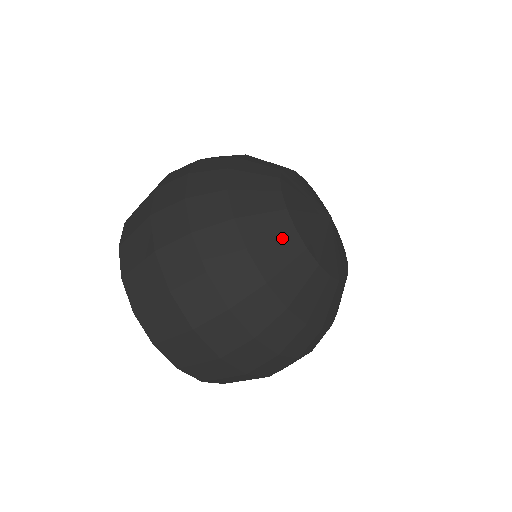
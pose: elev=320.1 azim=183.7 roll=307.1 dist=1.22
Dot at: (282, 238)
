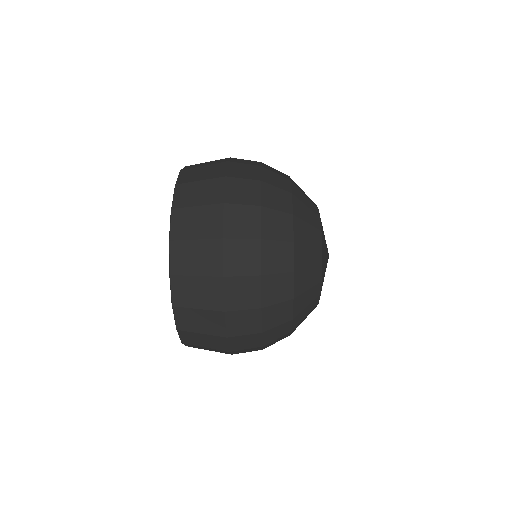
Dot at: (313, 228)
